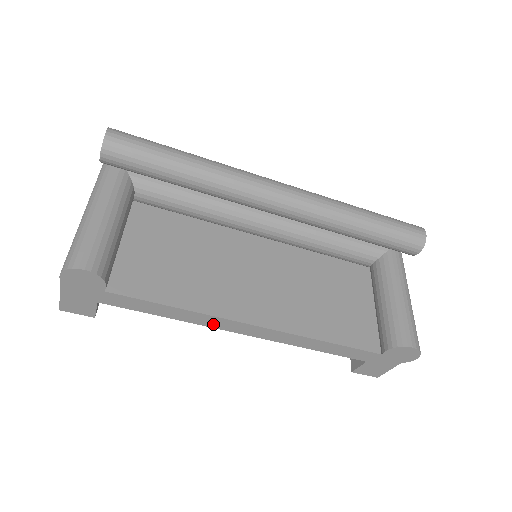
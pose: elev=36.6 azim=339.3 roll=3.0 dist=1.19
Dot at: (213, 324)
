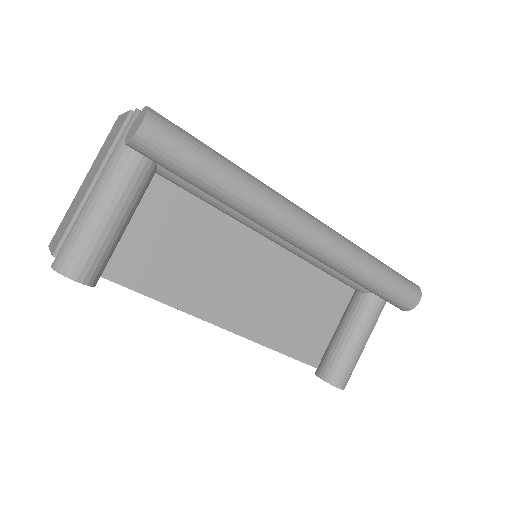
Dot at: occluded
